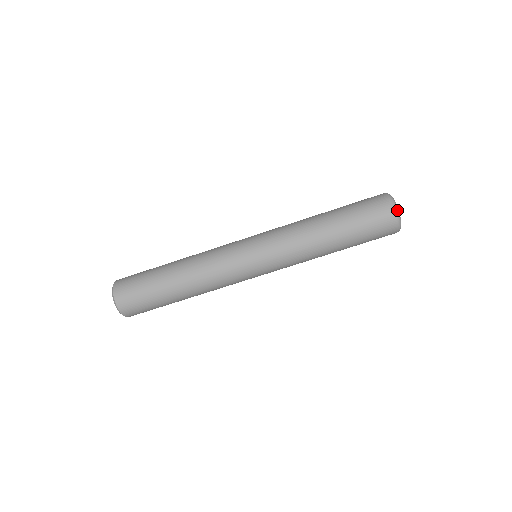
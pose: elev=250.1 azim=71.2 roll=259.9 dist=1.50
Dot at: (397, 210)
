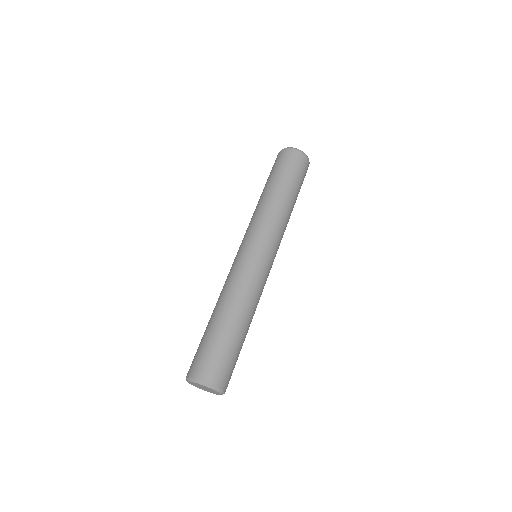
Dot at: (291, 147)
